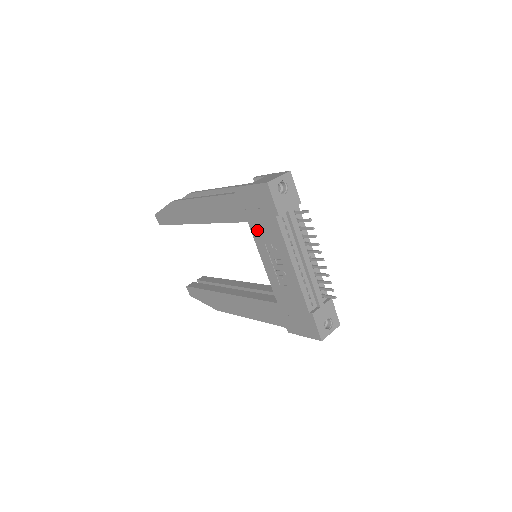
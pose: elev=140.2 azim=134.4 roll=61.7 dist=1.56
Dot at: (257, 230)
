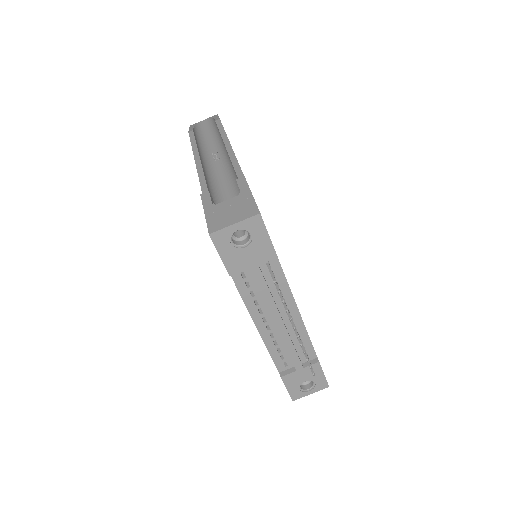
Dot at: occluded
